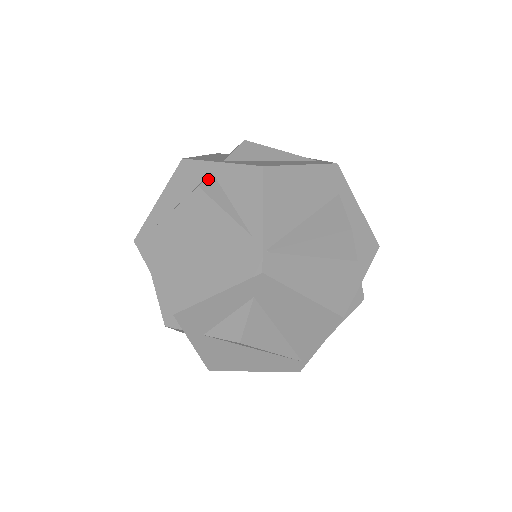
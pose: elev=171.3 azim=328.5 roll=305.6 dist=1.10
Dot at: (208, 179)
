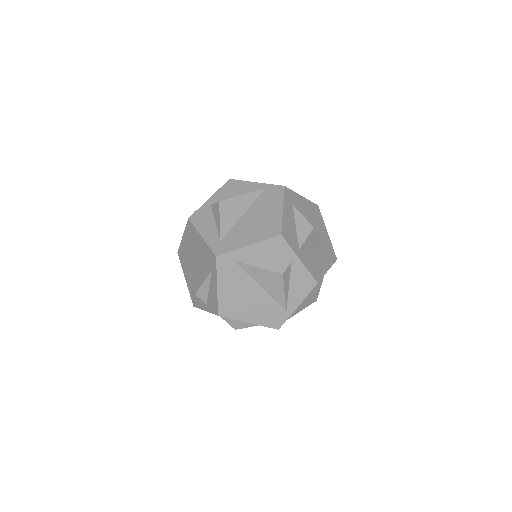
Dot at: (288, 268)
